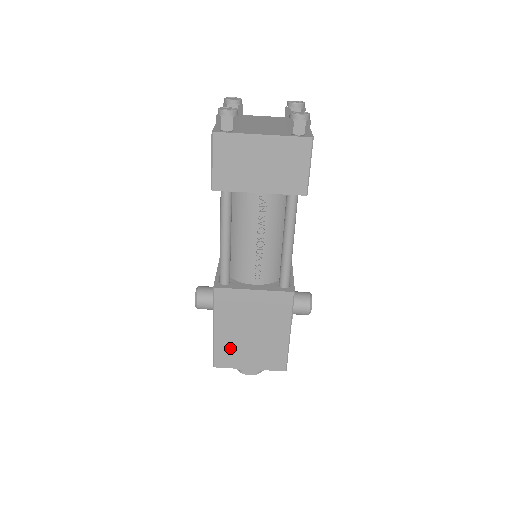
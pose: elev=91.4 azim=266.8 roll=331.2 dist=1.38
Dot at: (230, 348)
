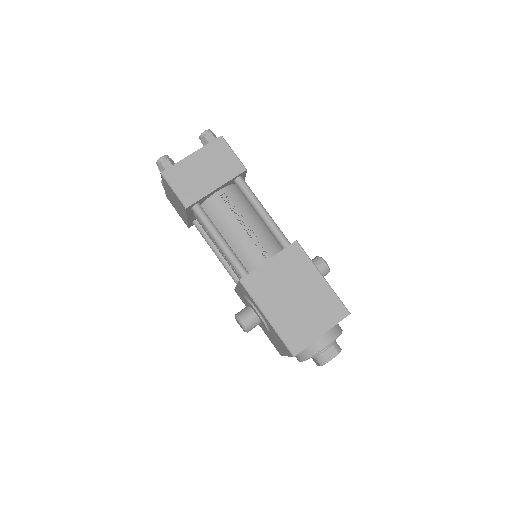
Dot at: (292, 326)
